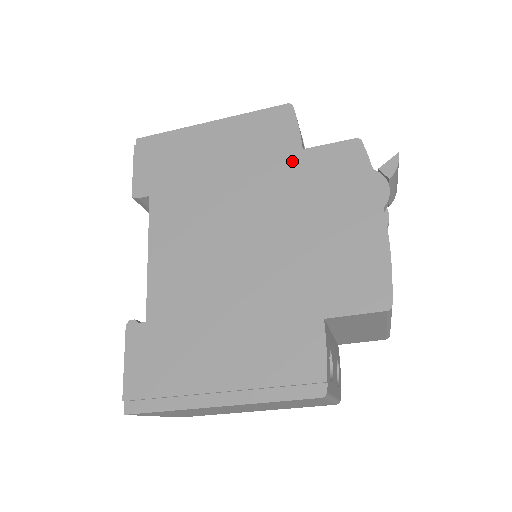
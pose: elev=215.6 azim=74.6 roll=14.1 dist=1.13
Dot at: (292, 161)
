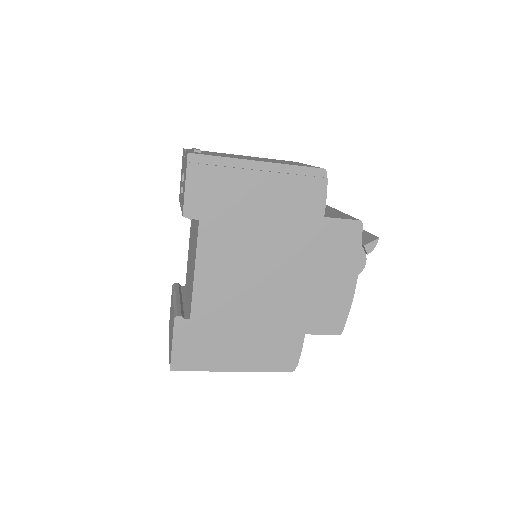
Dot at: (315, 224)
